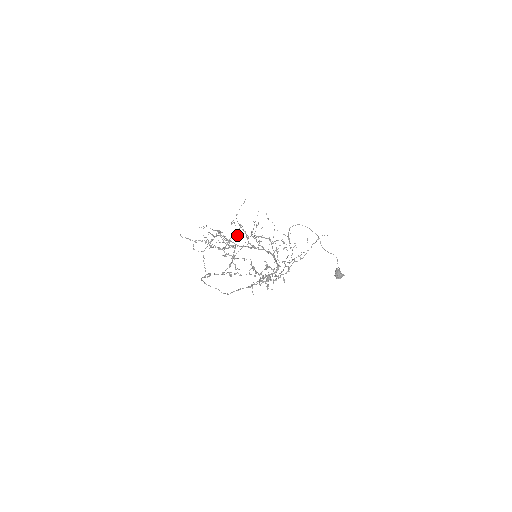
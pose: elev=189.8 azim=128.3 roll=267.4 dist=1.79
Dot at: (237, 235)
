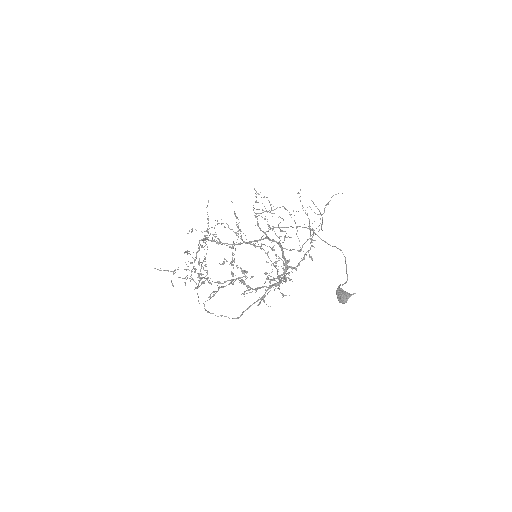
Dot at: occluded
